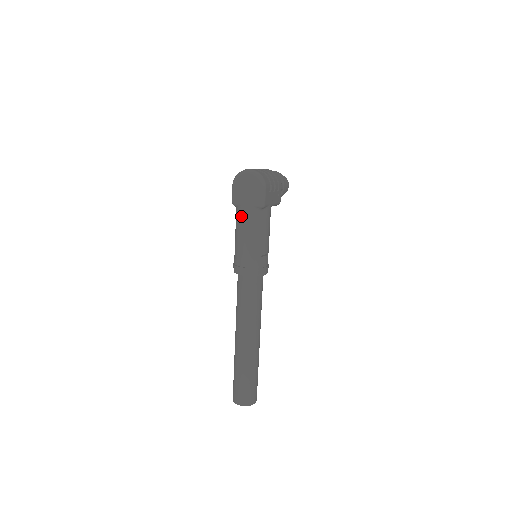
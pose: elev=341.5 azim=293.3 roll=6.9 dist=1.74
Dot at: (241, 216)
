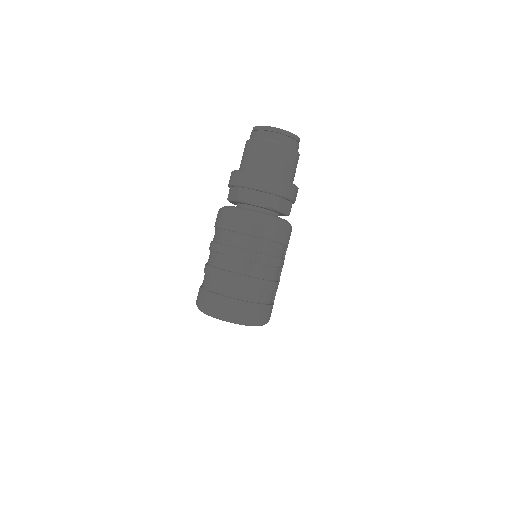
Dot at: occluded
